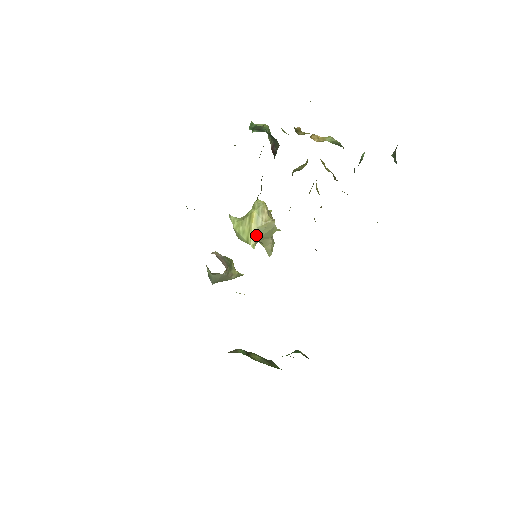
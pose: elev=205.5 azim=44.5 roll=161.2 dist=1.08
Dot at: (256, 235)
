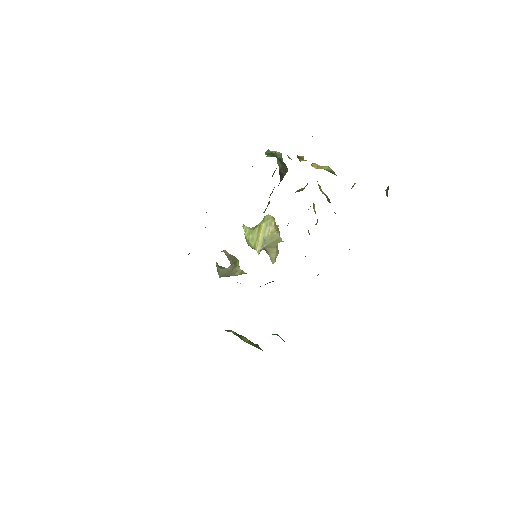
Dot at: (262, 243)
